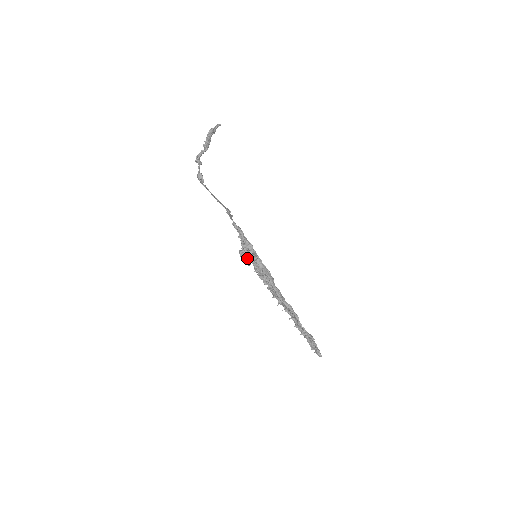
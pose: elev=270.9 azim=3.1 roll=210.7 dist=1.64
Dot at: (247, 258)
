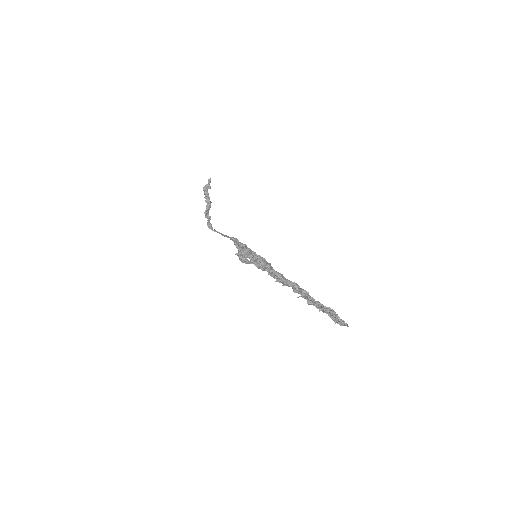
Dot at: (243, 256)
